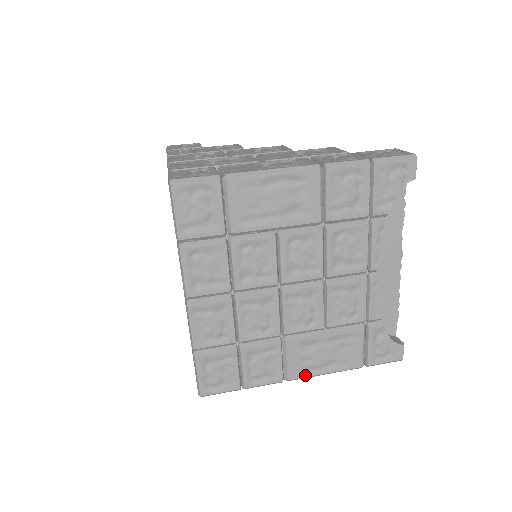
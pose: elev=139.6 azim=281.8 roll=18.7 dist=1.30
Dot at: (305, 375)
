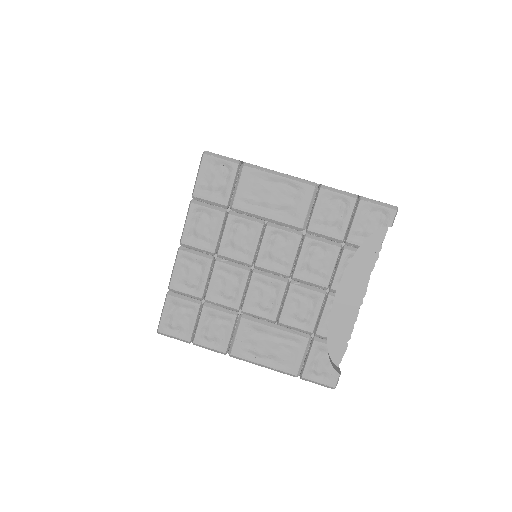
Dot at: (246, 357)
